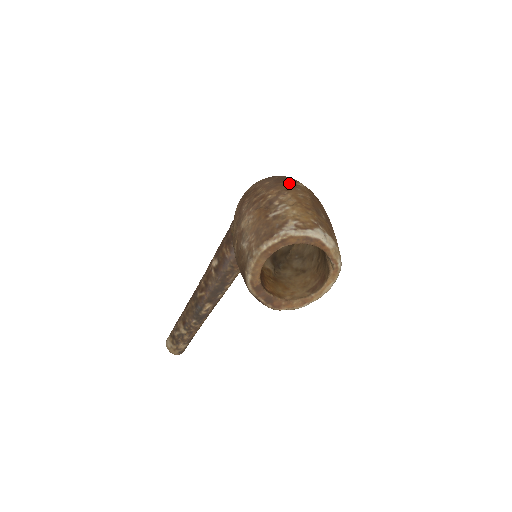
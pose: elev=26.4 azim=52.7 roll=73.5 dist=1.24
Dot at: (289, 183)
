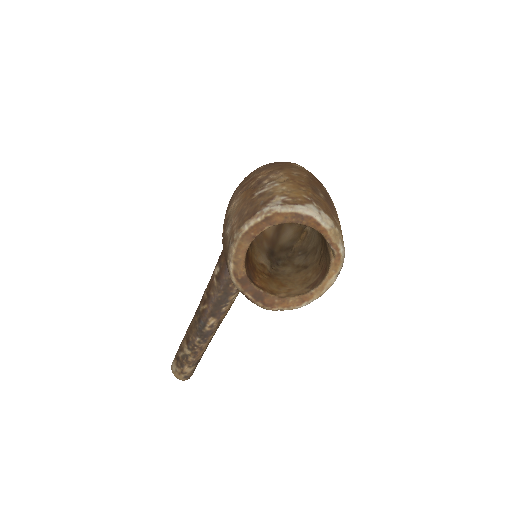
Dot at: (285, 164)
